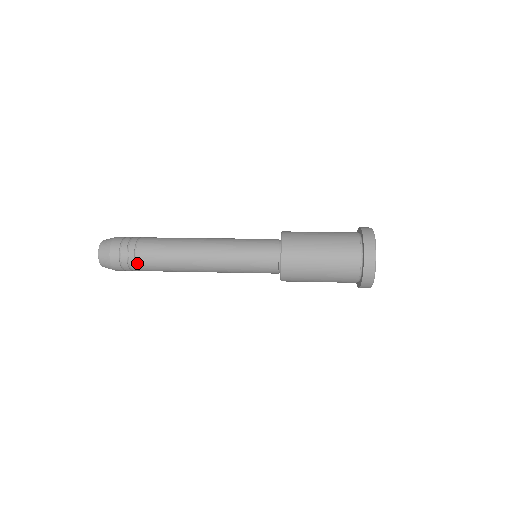
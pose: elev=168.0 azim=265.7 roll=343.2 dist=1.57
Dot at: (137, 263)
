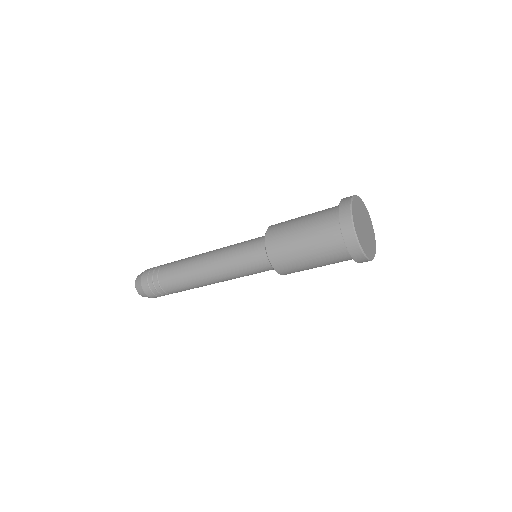
Dot at: (159, 273)
